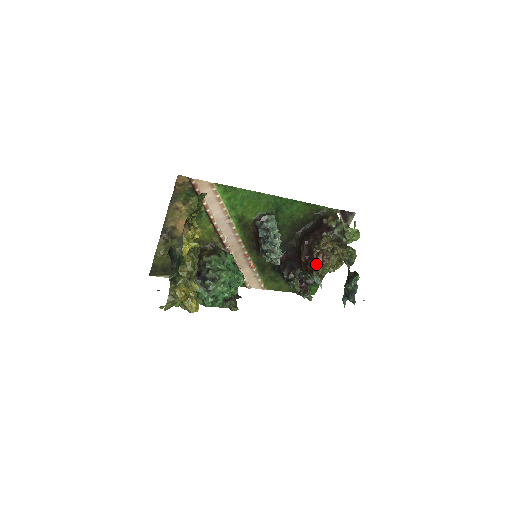
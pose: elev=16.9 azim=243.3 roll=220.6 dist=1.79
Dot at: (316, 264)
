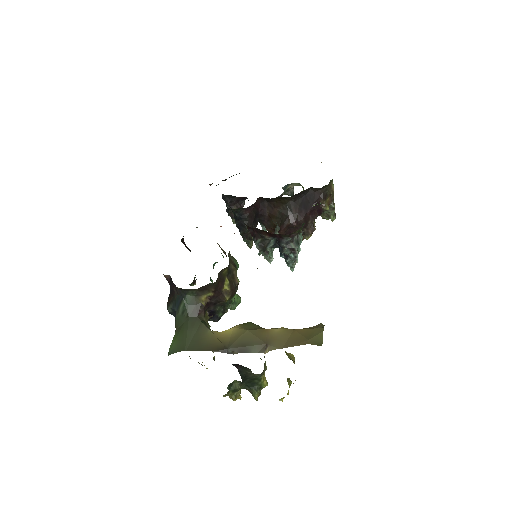
Dot at: occluded
